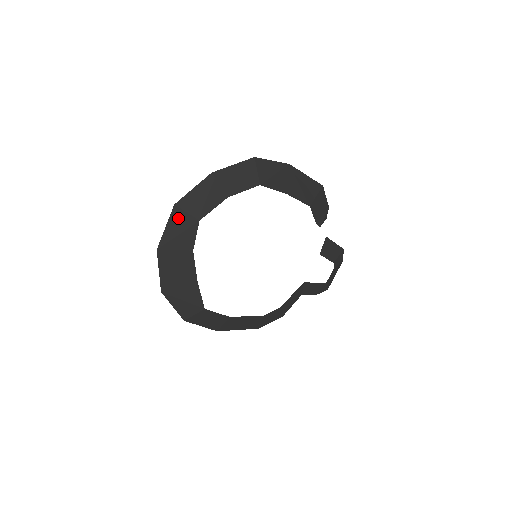
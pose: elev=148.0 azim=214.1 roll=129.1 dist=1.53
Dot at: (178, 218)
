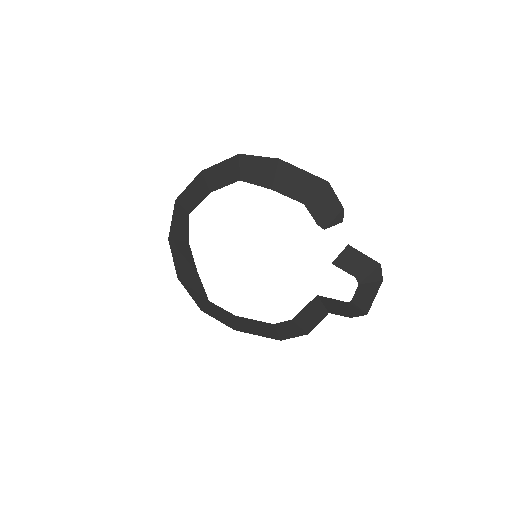
Dot at: (178, 212)
